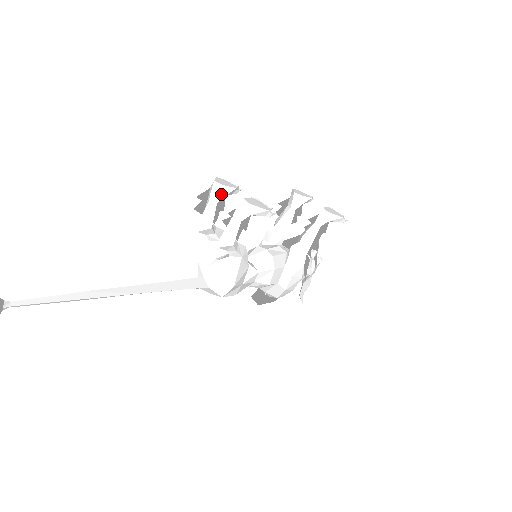
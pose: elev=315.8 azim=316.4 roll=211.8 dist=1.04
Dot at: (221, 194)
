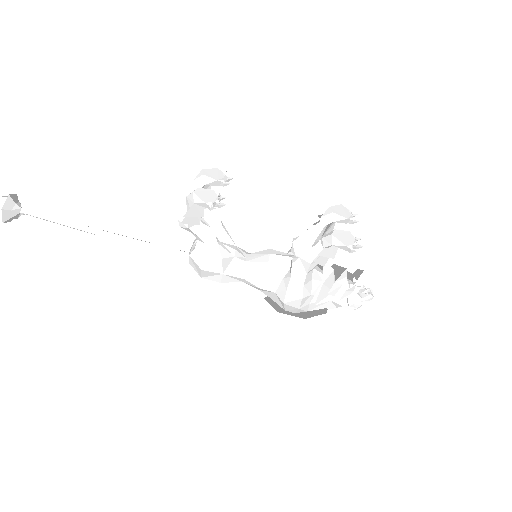
Dot at: (202, 182)
